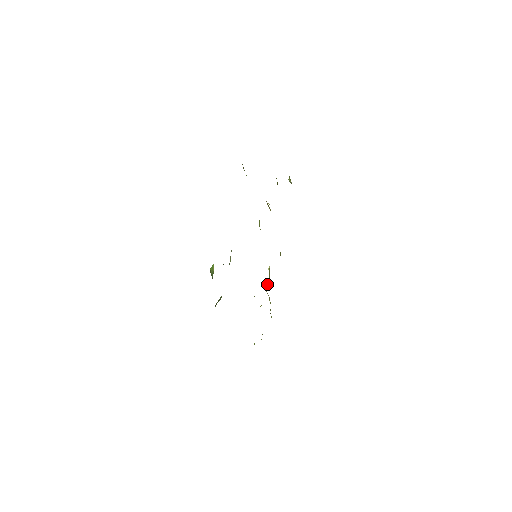
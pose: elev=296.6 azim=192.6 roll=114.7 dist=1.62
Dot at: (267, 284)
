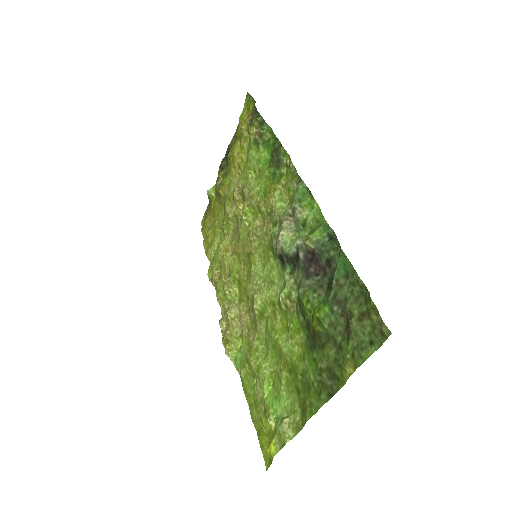
Dot at: (232, 307)
